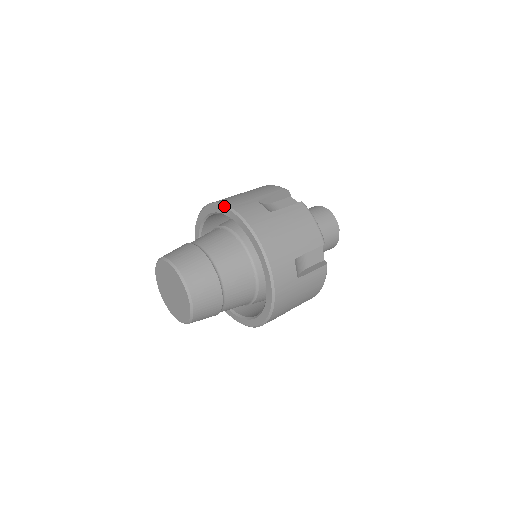
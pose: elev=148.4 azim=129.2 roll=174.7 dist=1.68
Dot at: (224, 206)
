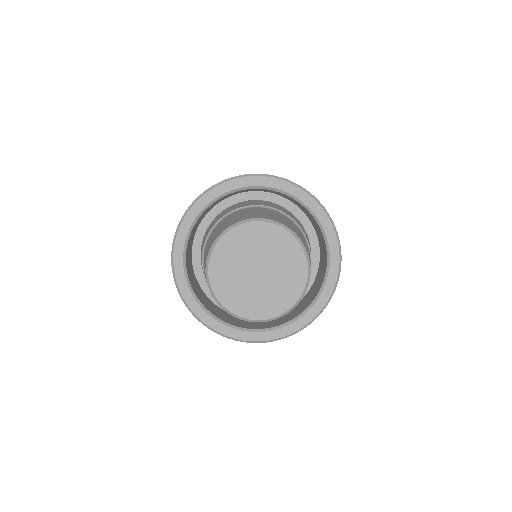
Dot at: (201, 196)
